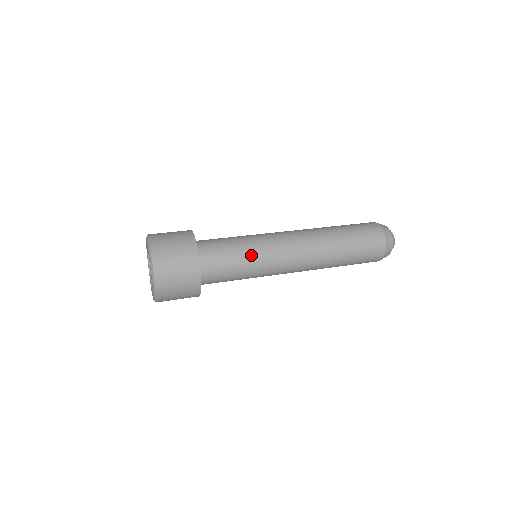
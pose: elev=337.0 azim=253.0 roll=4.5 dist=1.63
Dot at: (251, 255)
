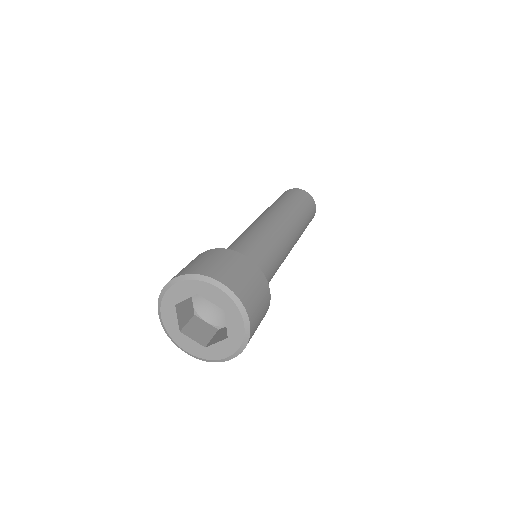
Dot at: occluded
